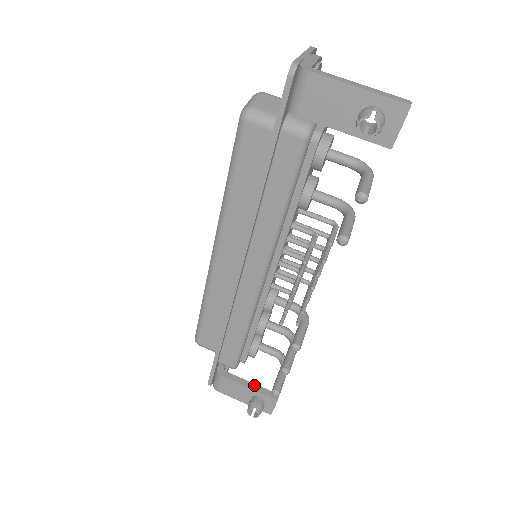
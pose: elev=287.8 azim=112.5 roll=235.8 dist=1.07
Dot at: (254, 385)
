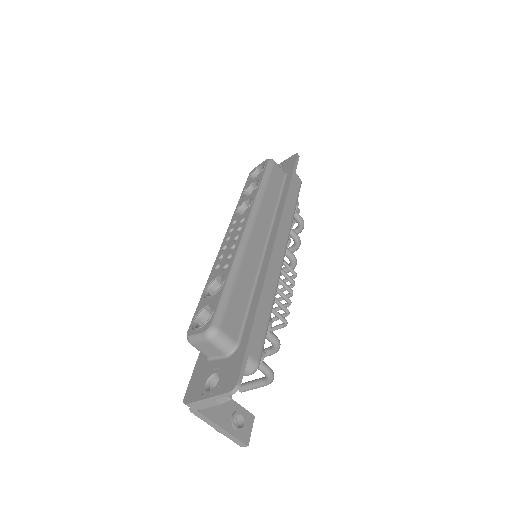
Dot at: occluded
